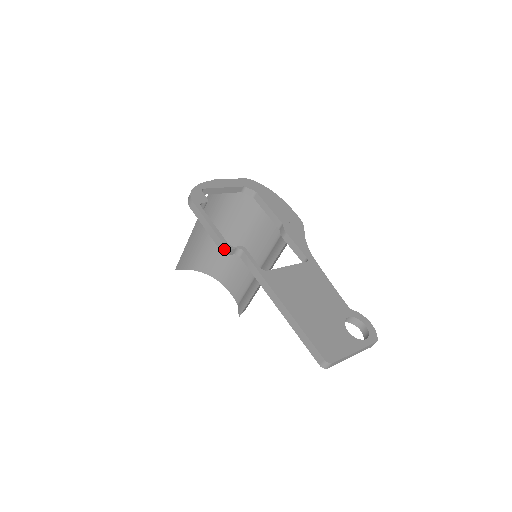
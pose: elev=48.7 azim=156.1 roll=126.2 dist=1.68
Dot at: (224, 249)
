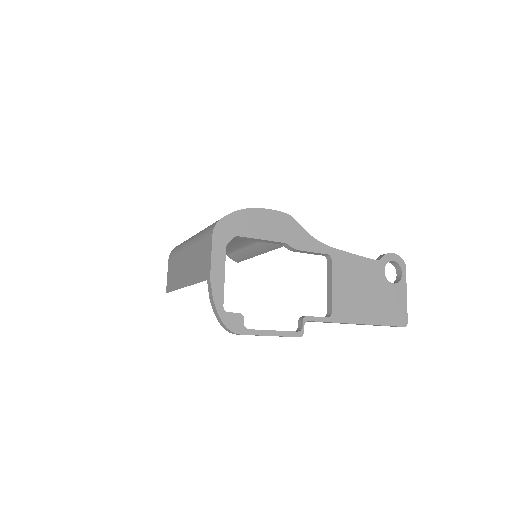
Dot at: occluded
